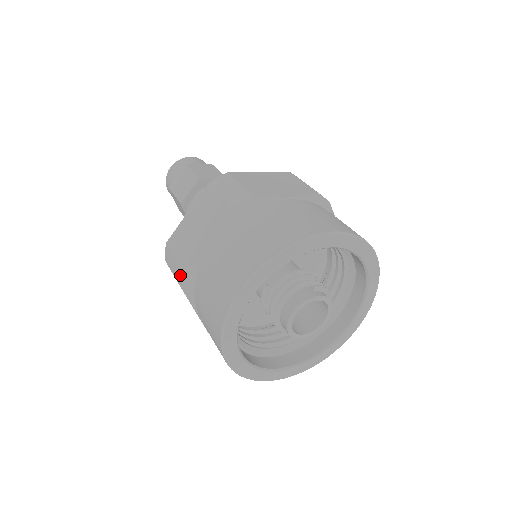
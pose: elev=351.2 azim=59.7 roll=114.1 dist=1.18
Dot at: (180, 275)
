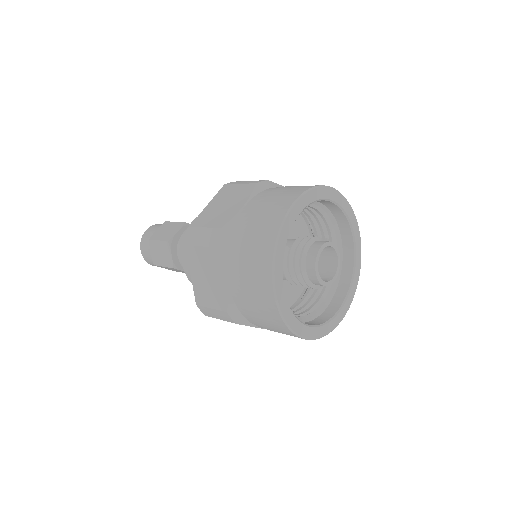
Dot at: (214, 236)
